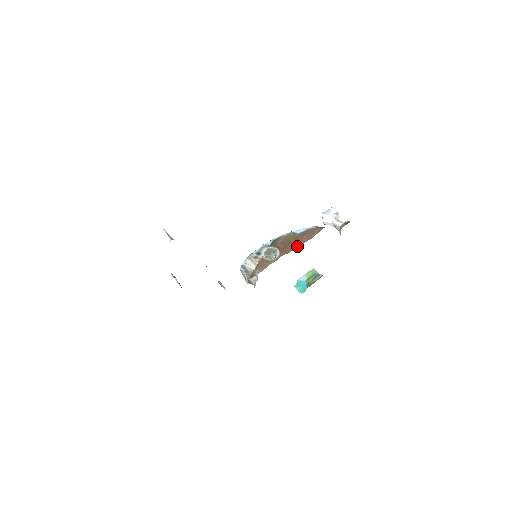
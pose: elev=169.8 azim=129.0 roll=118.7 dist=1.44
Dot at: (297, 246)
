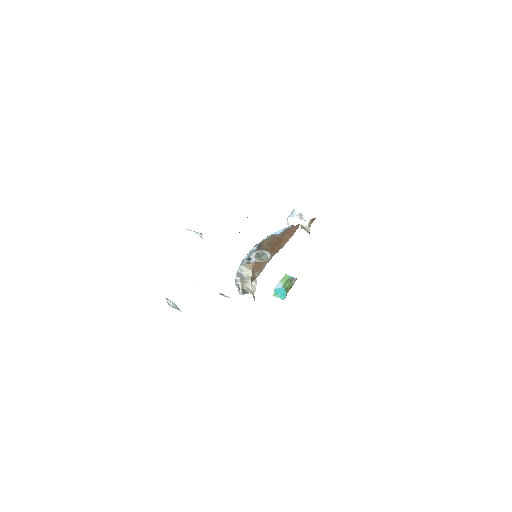
Dot at: (283, 244)
